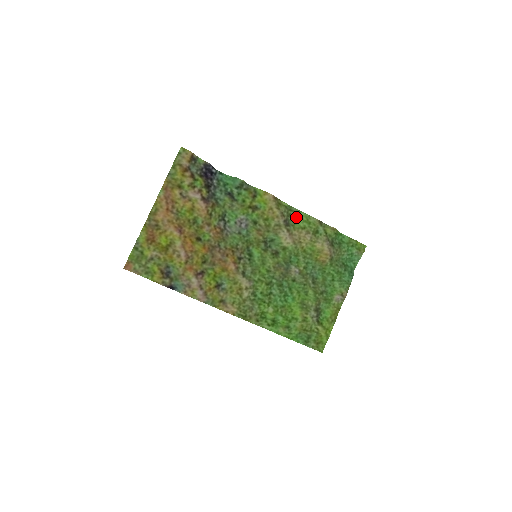
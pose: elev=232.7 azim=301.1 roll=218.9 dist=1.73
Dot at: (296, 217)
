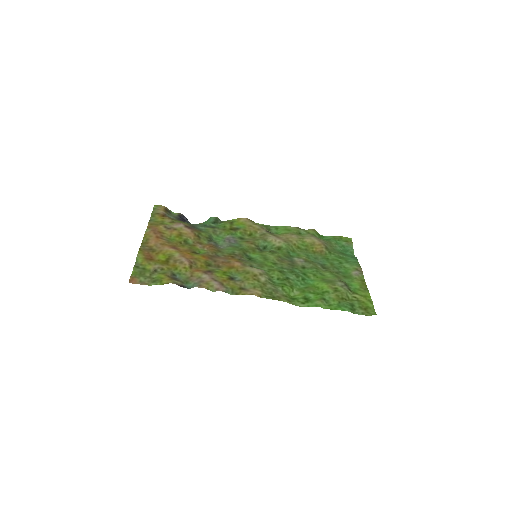
Dot at: (276, 230)
